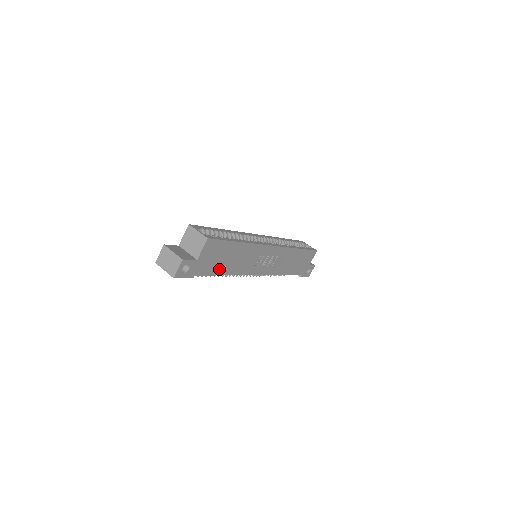
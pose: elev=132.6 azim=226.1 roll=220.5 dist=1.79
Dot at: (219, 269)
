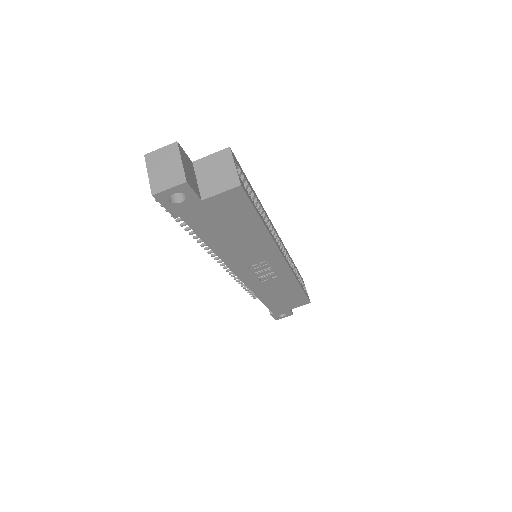
Dot at: (212, 235)
